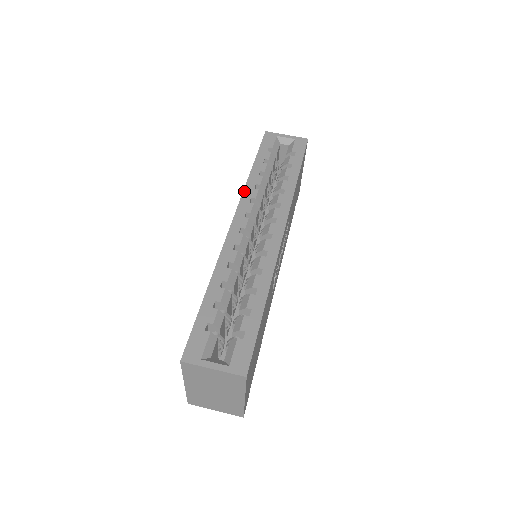
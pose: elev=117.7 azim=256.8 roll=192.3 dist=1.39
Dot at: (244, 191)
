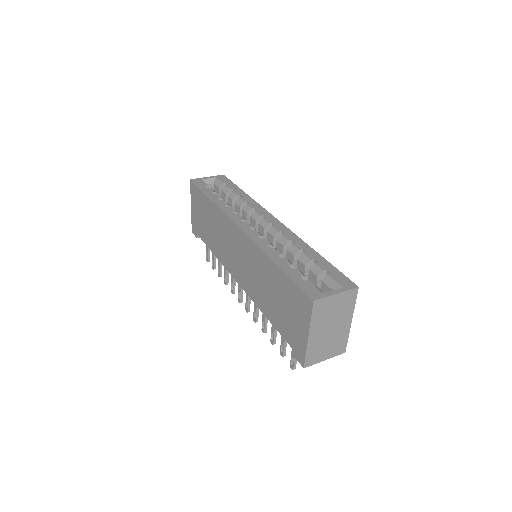
Dot at: (223, 211)
